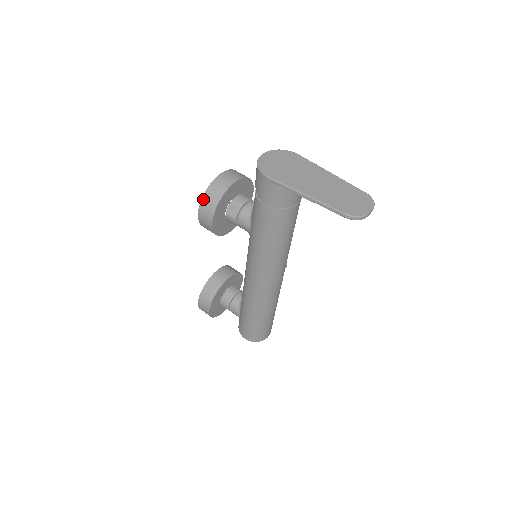
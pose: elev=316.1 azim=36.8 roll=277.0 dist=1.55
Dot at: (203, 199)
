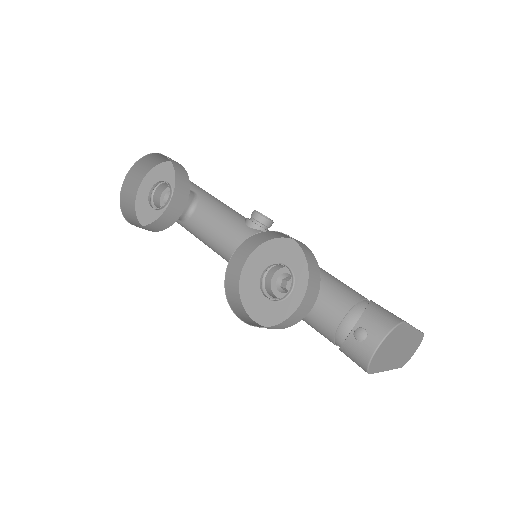
Dot at: occluded
